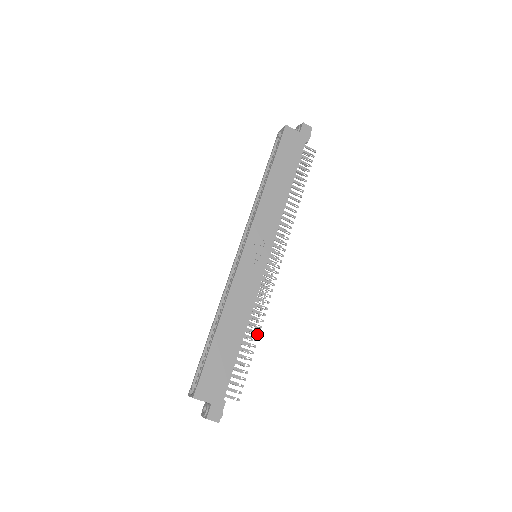
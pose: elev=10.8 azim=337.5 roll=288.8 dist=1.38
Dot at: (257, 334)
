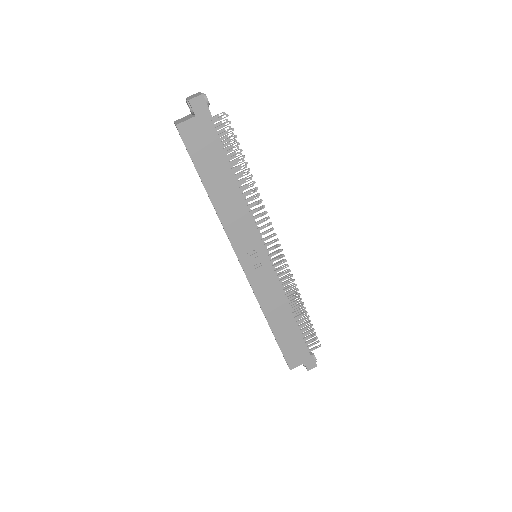
Dot at: occluded
